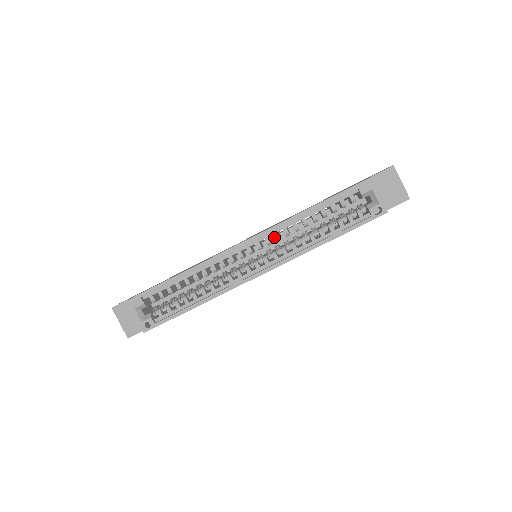
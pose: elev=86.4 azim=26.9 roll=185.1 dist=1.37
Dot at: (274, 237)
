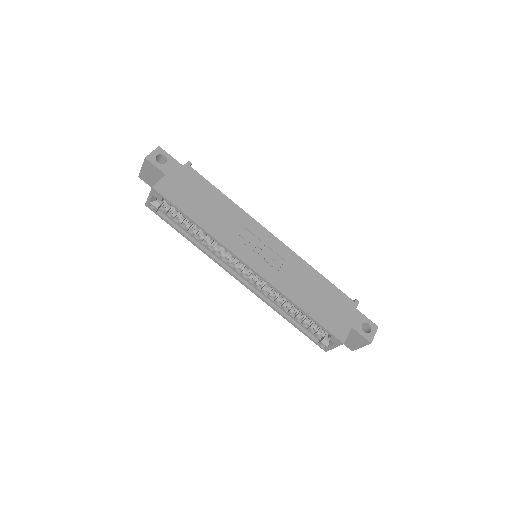
Dot at: occluded
